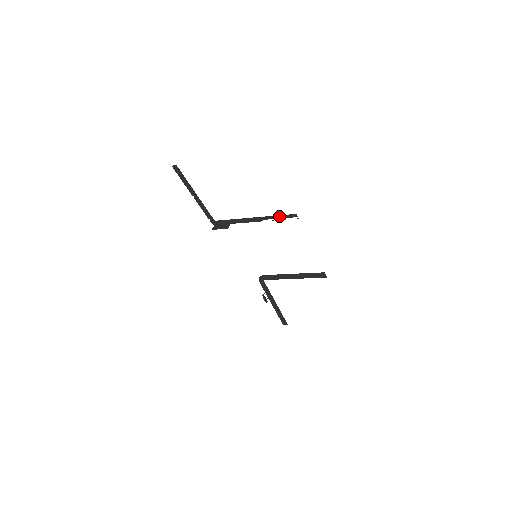
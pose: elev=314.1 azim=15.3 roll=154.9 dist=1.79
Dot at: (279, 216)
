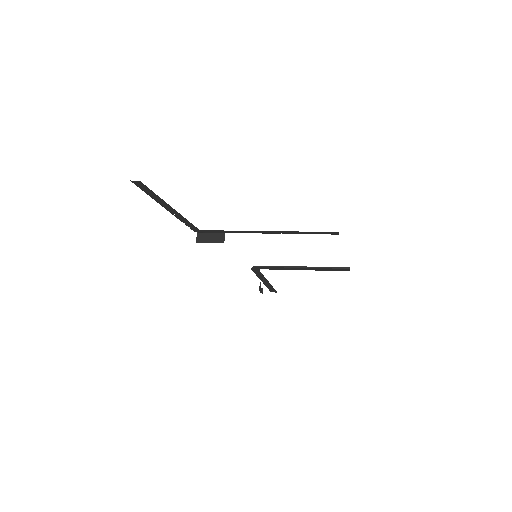
Dot at: (309, 232)
